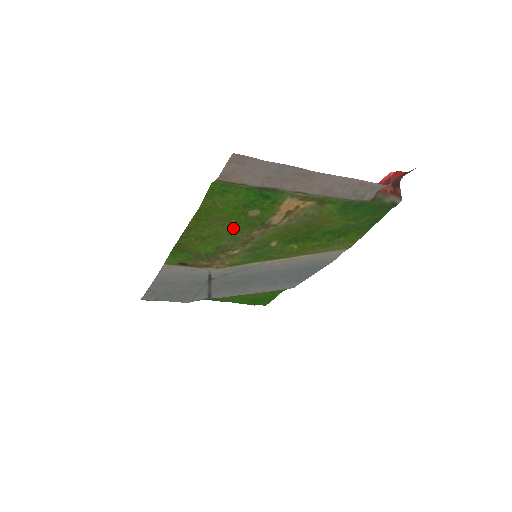
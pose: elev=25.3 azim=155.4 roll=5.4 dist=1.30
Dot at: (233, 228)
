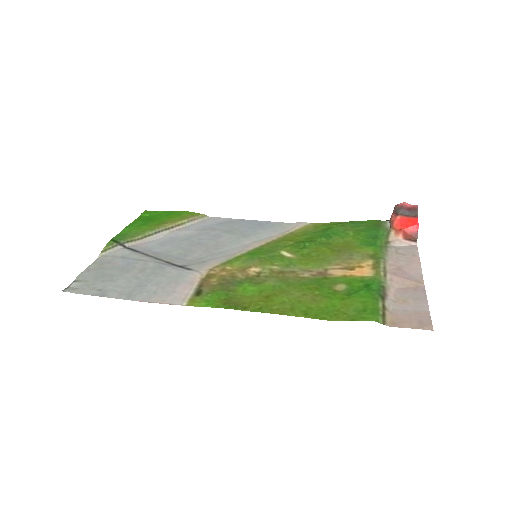
Dot at: (303, 287)
